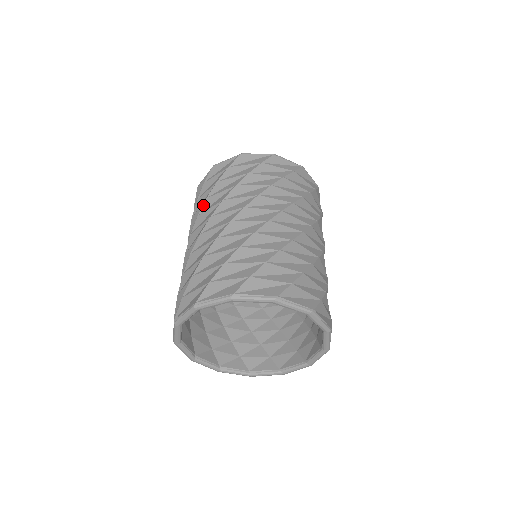
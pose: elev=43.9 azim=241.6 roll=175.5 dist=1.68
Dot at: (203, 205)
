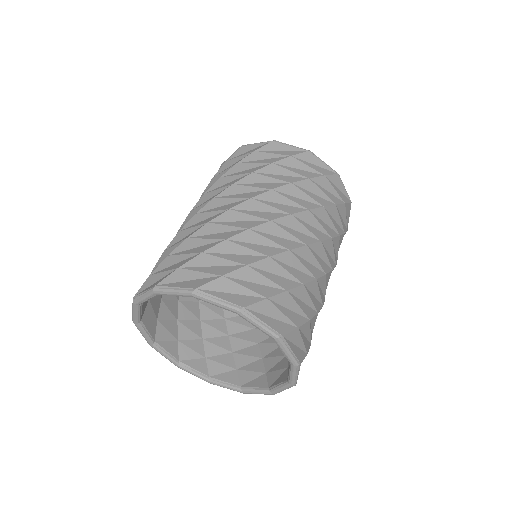
Dot at: occluded
